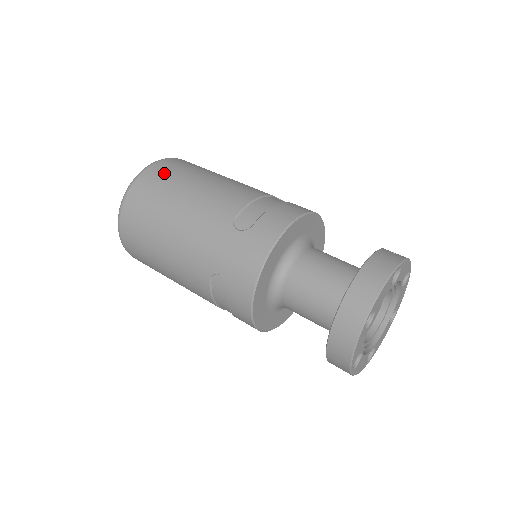
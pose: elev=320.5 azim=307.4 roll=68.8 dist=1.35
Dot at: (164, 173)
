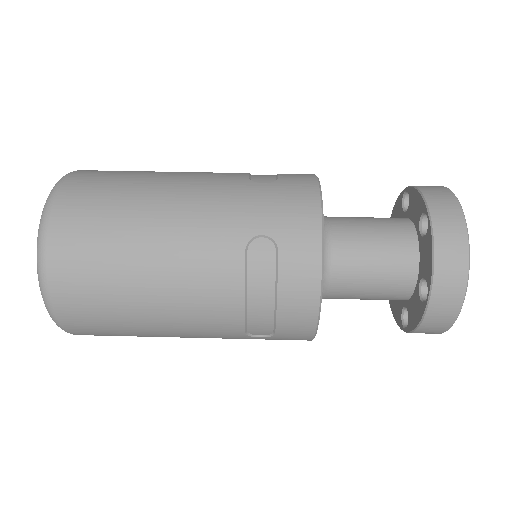
Dot at: (108, 171)
